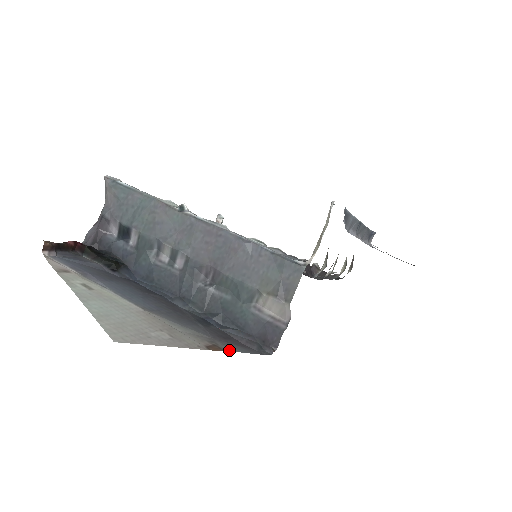
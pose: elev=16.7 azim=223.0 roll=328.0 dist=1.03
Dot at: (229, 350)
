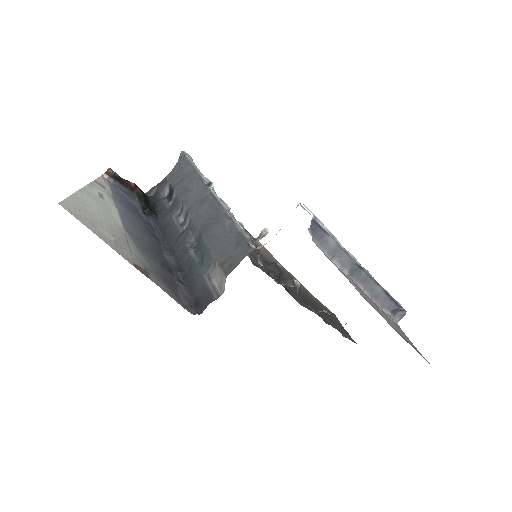
Dot at: (153, 281)
